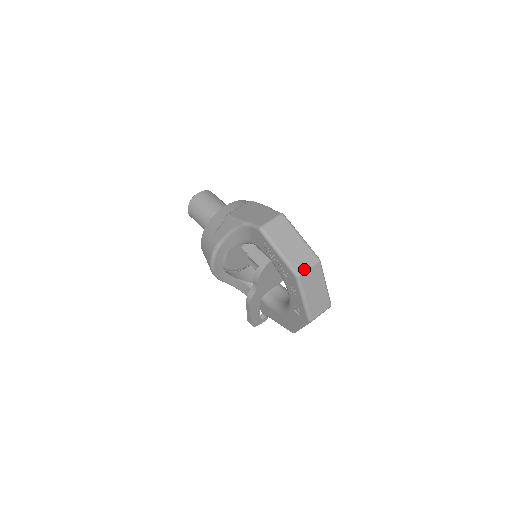
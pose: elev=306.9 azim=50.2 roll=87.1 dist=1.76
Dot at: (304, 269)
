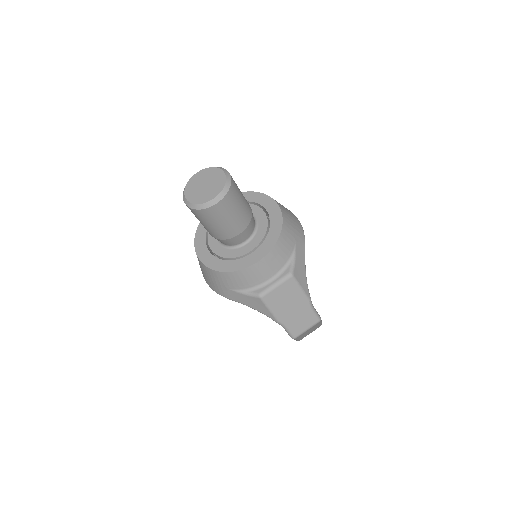
Dot at: occluded
